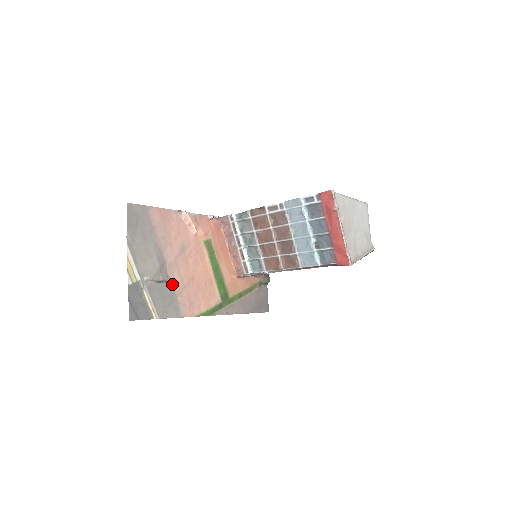
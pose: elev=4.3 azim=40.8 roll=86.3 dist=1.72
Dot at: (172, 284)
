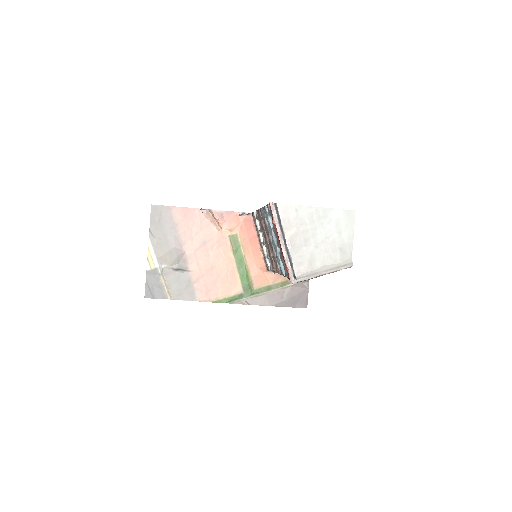
Dot at: (189, 272)
